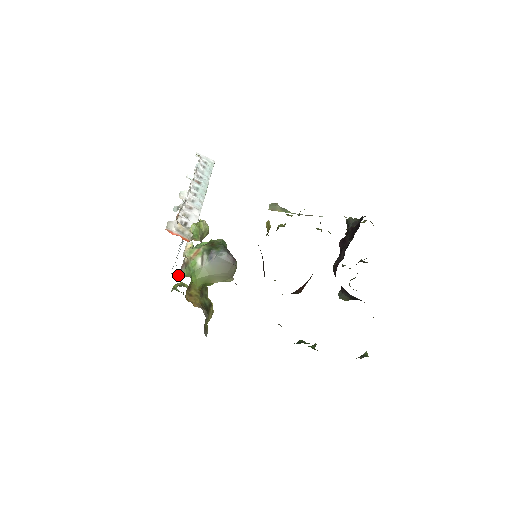
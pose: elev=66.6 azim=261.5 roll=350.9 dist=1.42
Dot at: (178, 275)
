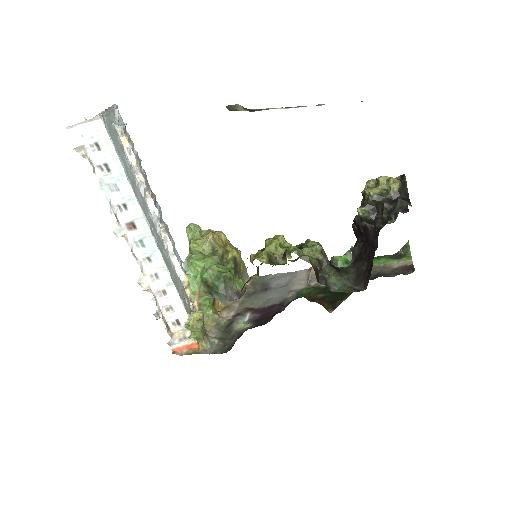
Dot at: occluded
